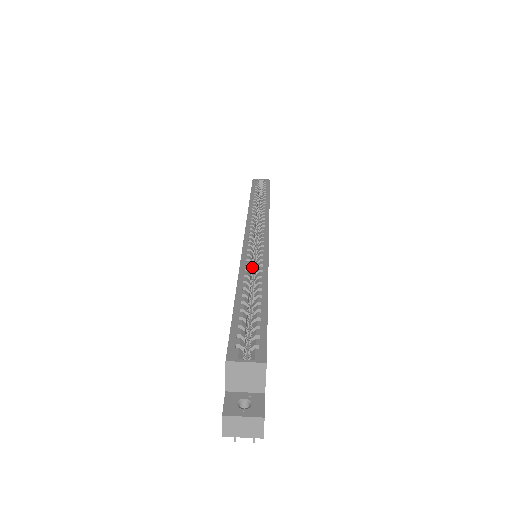
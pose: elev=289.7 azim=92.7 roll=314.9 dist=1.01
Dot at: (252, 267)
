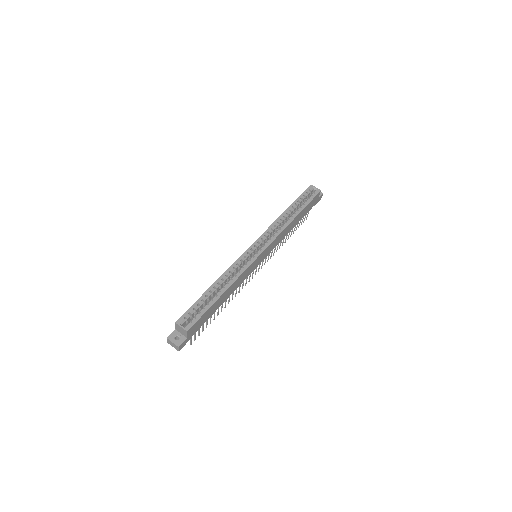
Dot at: (235, 271)
